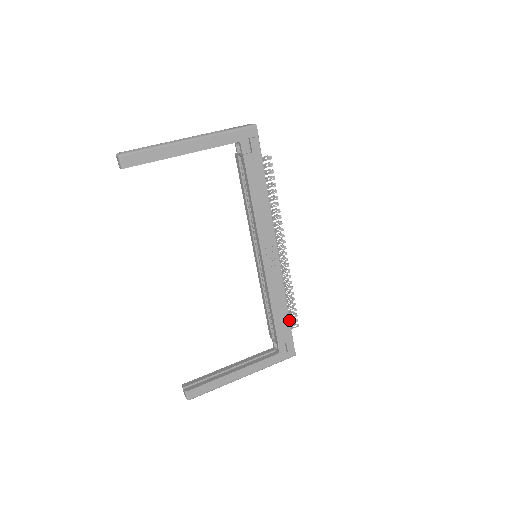
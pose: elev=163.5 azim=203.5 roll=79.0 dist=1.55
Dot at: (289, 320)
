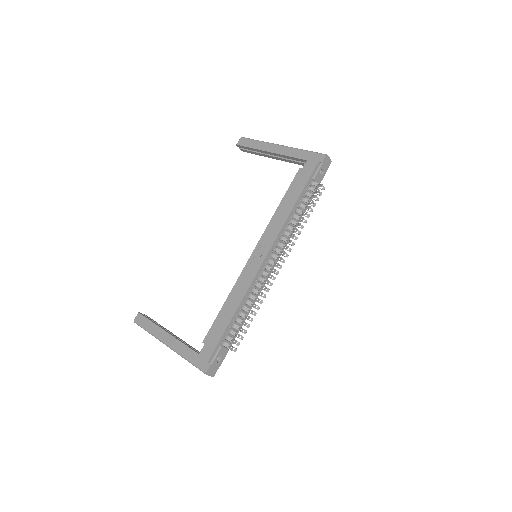
Dot at: (227, 327)
